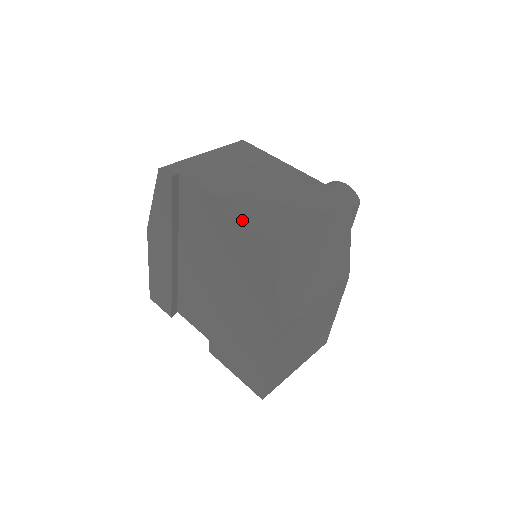
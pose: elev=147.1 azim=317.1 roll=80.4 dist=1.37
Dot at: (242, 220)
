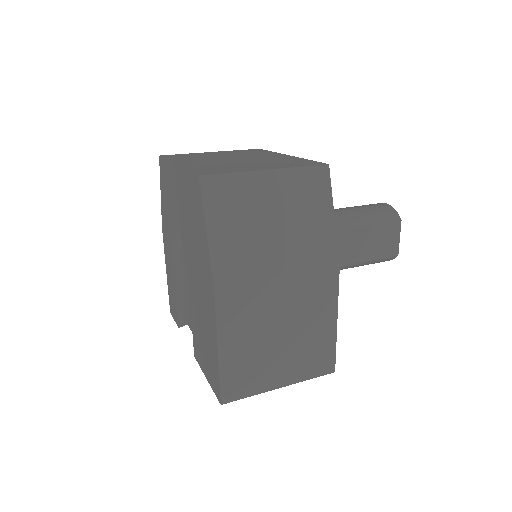
Dot at: (190, 168)
